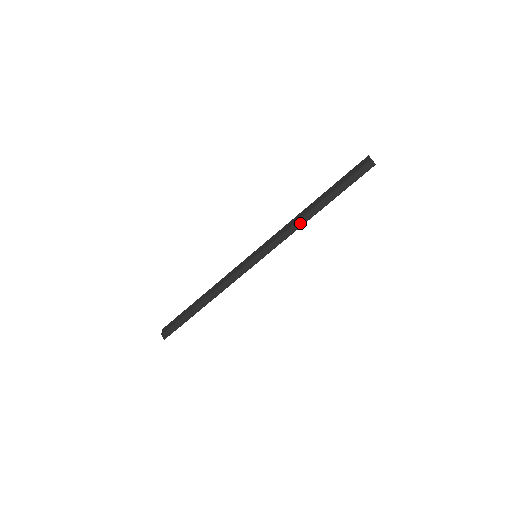
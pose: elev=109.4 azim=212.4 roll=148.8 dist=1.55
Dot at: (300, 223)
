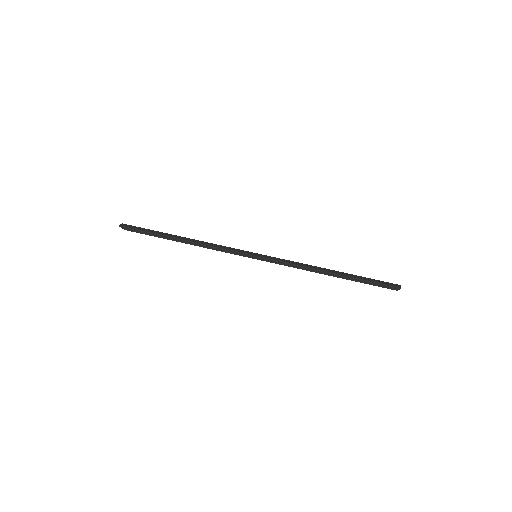
Dot at: (312, 267)
